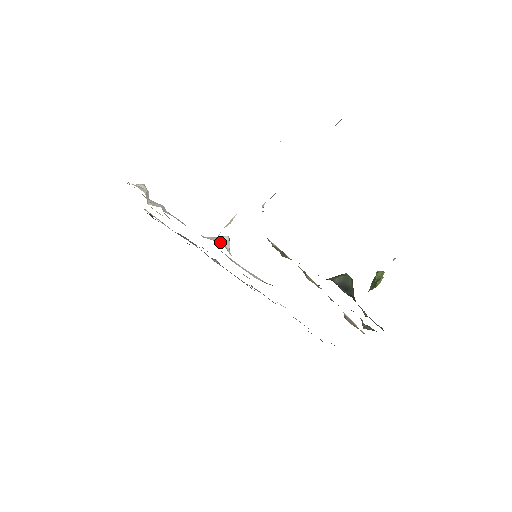
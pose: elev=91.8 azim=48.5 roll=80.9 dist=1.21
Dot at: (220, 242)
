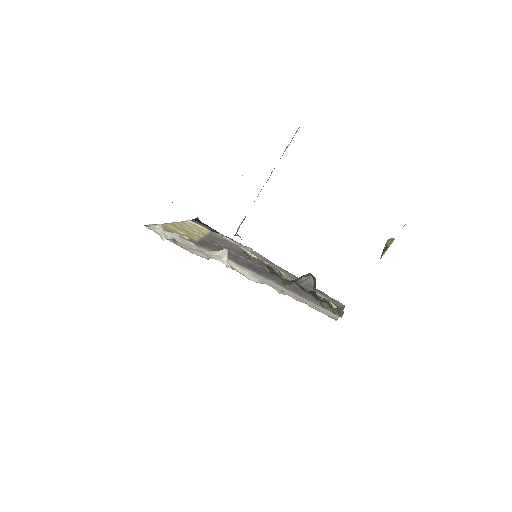
Dot at: (220, 255)
